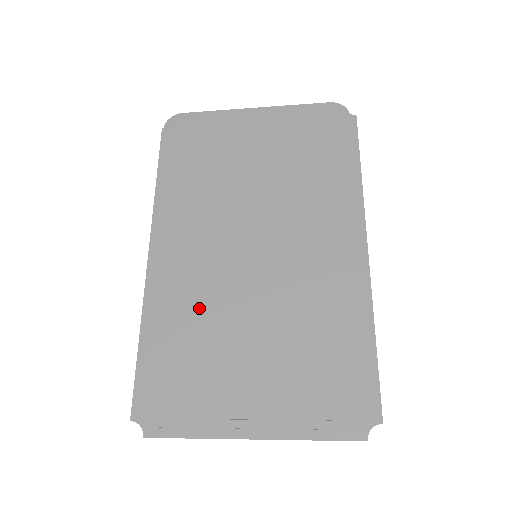
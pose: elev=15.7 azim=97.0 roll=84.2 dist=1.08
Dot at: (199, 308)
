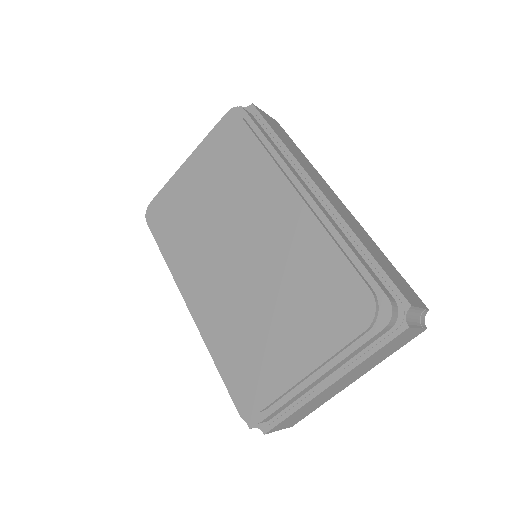
Dot at: (235, 321)
